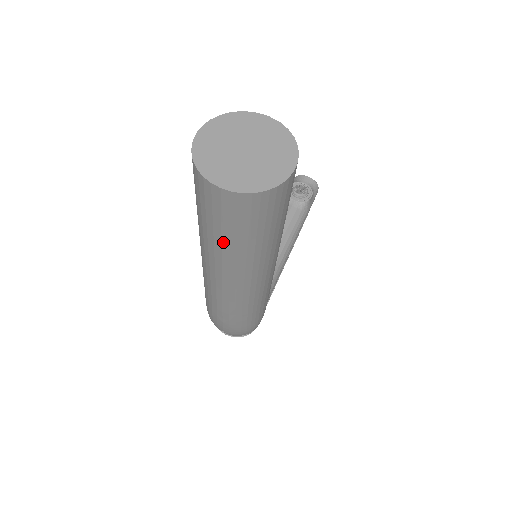
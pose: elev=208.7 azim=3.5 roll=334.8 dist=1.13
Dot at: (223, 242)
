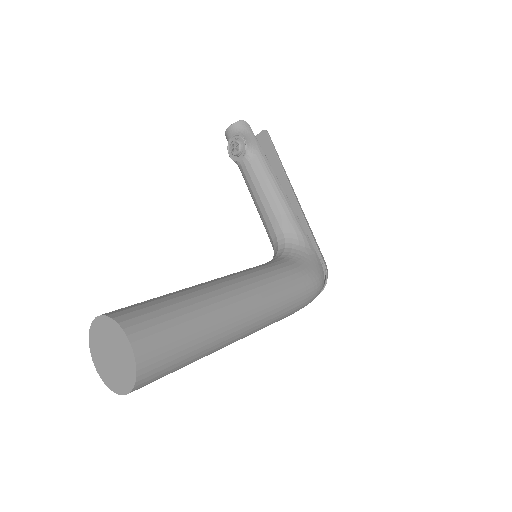
Dot at: occluded
